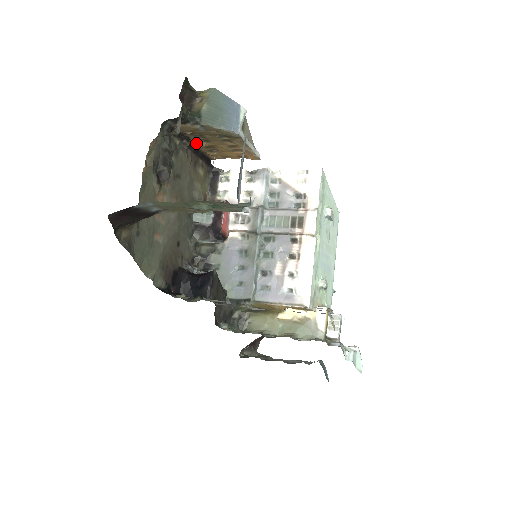
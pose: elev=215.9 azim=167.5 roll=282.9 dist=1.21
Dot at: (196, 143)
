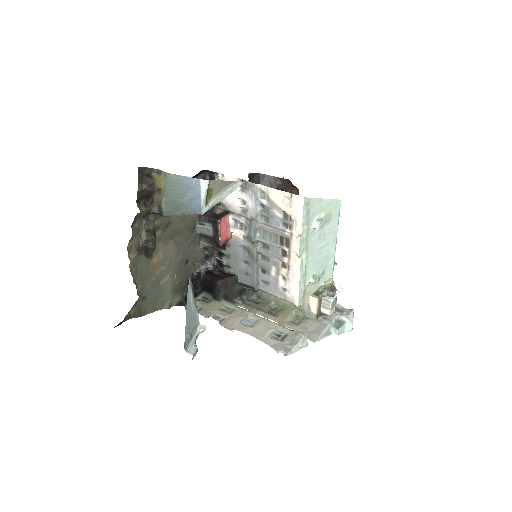
Dot at: occluded
